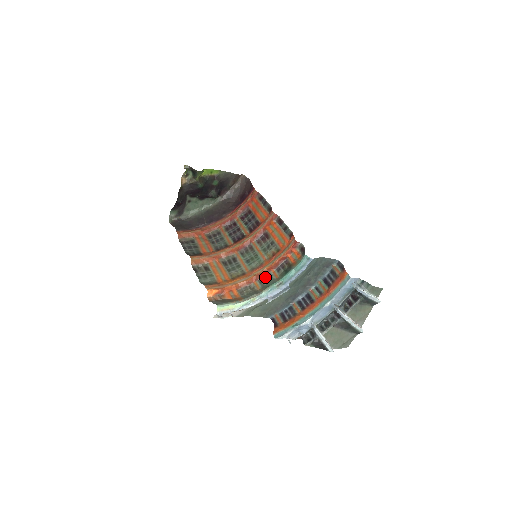
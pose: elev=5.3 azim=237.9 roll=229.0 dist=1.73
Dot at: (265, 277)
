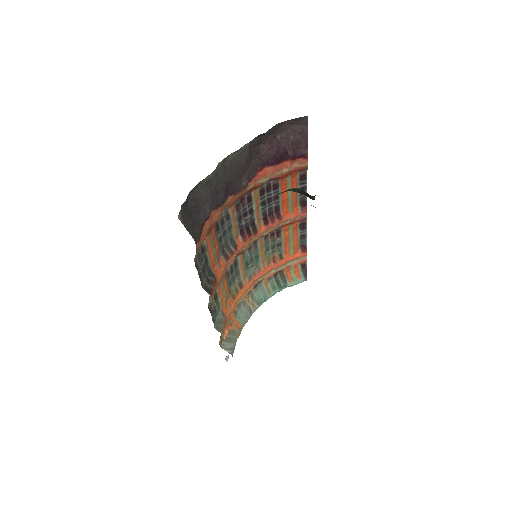
Dot at: (256, 284)
